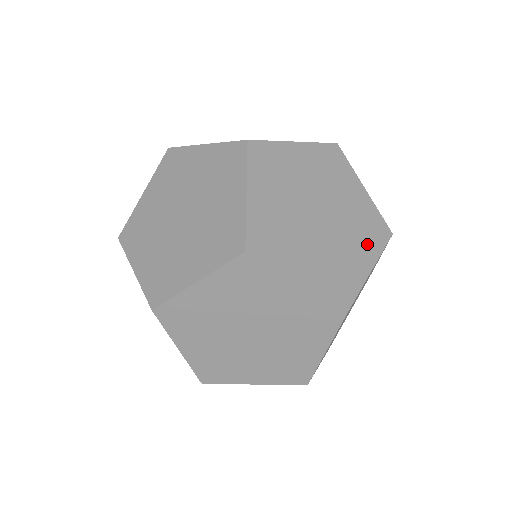
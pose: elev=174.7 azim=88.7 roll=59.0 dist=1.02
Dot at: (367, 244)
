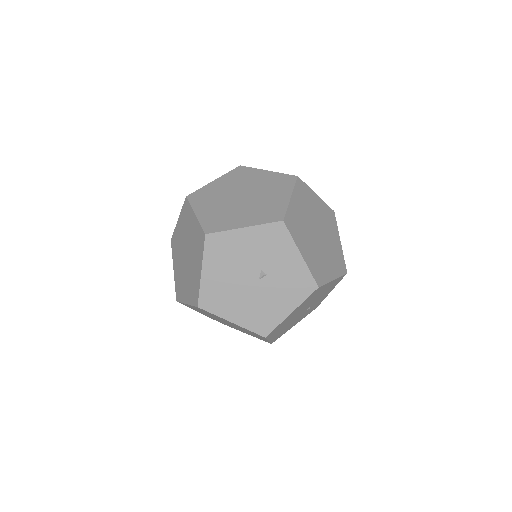
Dot at: occluded
